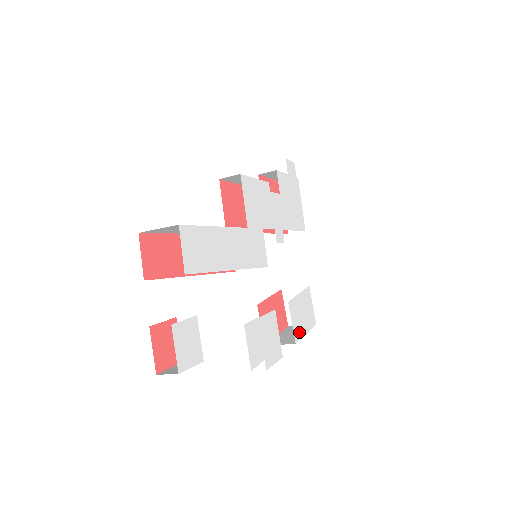
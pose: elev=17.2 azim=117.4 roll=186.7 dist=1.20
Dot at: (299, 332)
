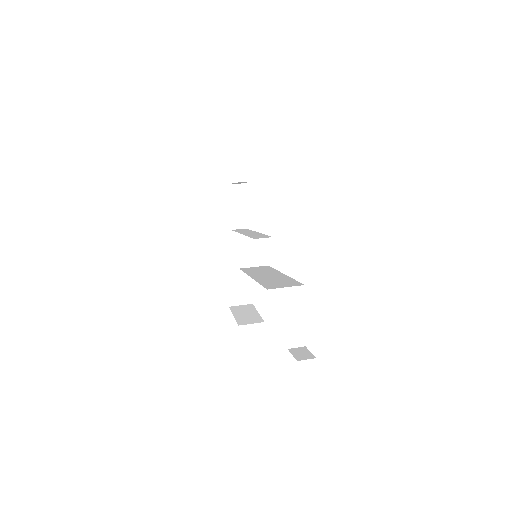
Dot at: occluded
